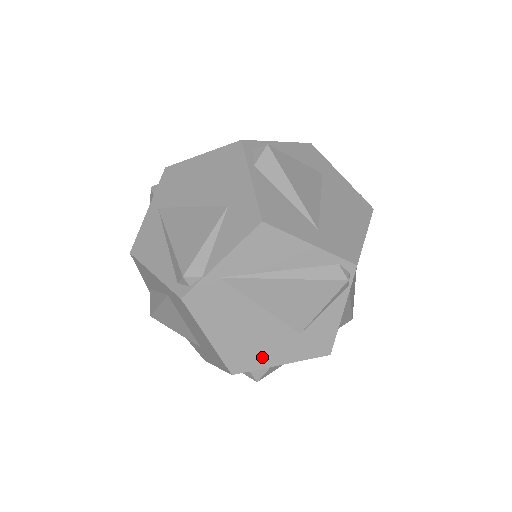
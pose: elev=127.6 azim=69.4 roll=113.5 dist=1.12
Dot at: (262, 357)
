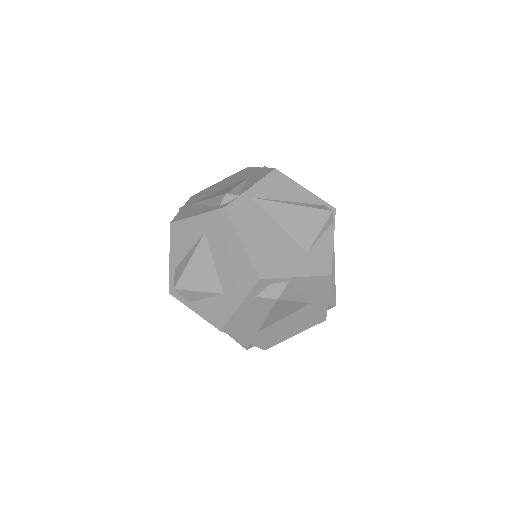
Dot at: (282, 267)
